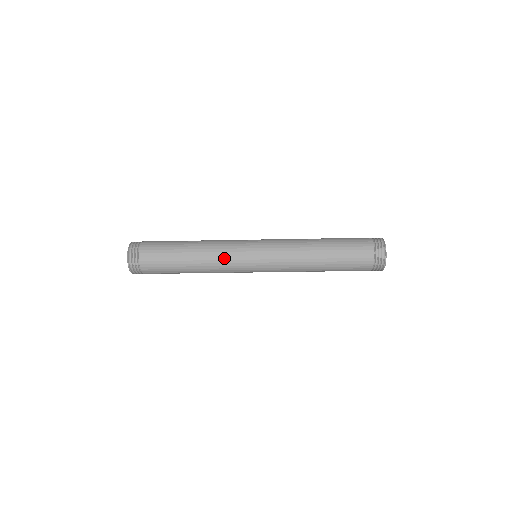
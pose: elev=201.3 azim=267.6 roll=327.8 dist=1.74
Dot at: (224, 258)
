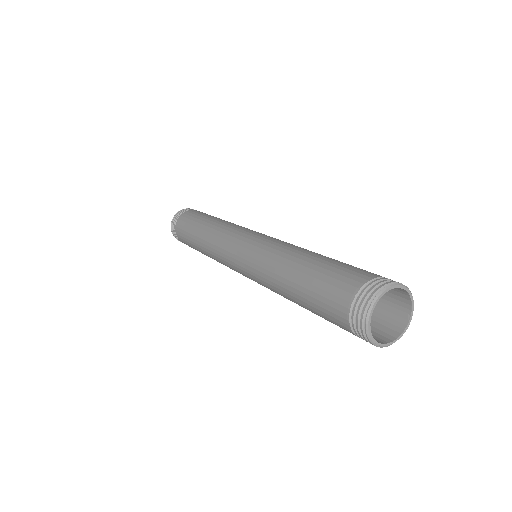
Dot at: (218, 239)
